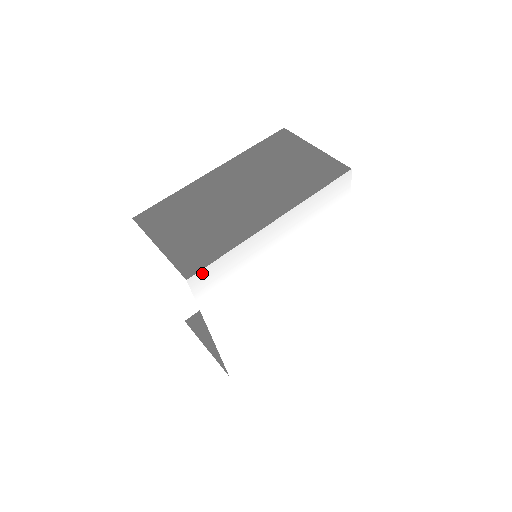
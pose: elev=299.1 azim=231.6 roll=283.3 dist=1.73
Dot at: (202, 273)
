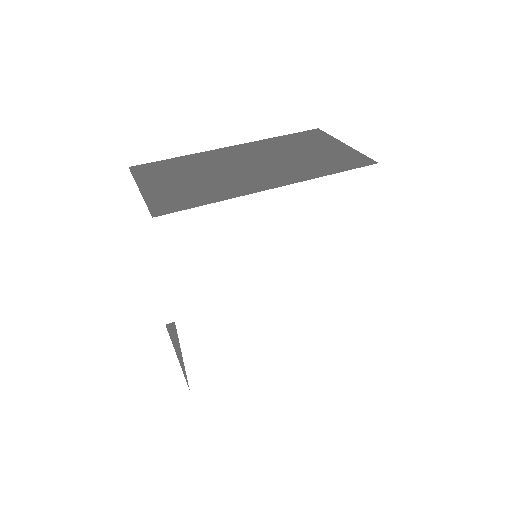
Dot at: (174, 218)
